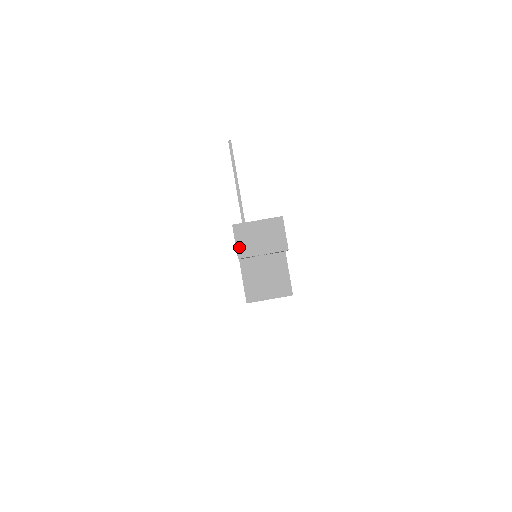
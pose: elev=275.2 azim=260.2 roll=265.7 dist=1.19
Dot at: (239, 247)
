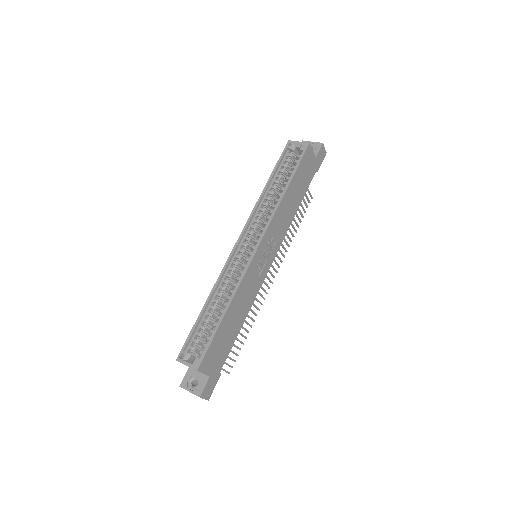
Dot at: occluded
